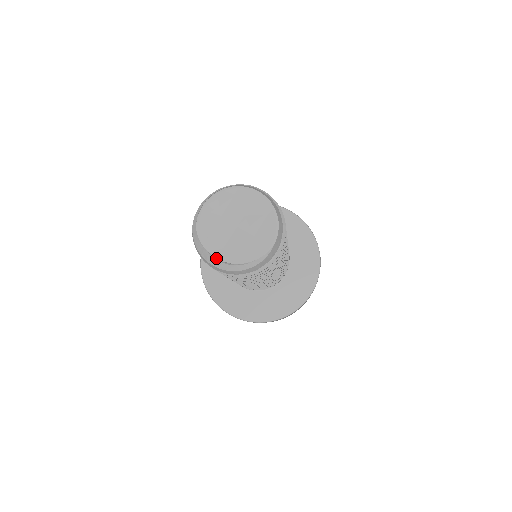
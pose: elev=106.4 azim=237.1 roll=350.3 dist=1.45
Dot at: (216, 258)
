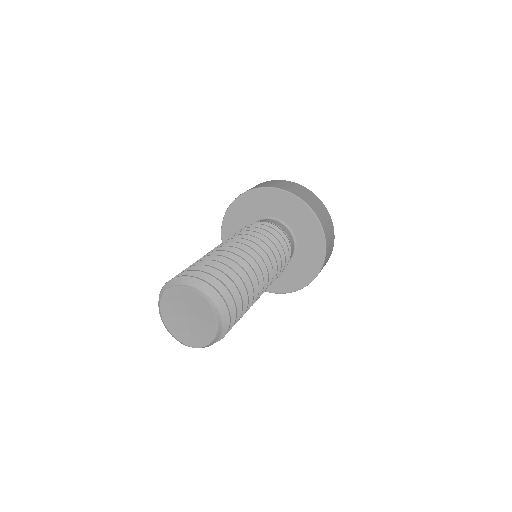
Dot at: (162, 313)
